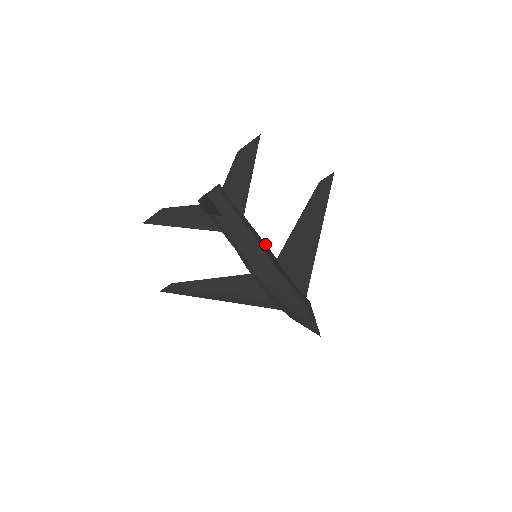
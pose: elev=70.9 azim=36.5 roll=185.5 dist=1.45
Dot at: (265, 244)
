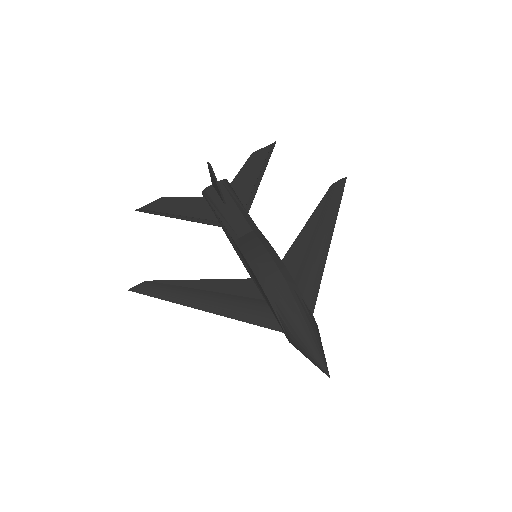
Dot at: occluded
